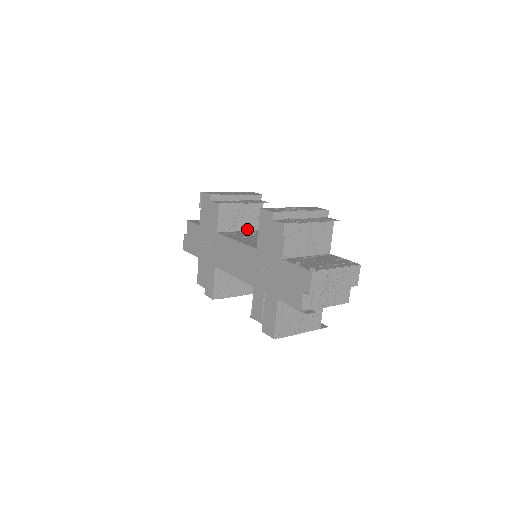
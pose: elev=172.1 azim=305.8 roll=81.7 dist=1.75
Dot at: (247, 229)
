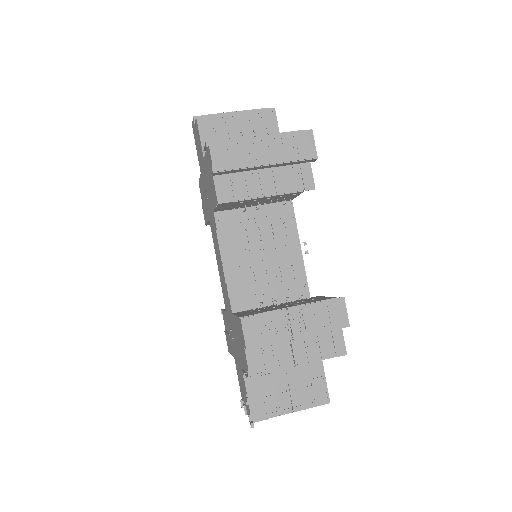
Dot at: (267, 203)
